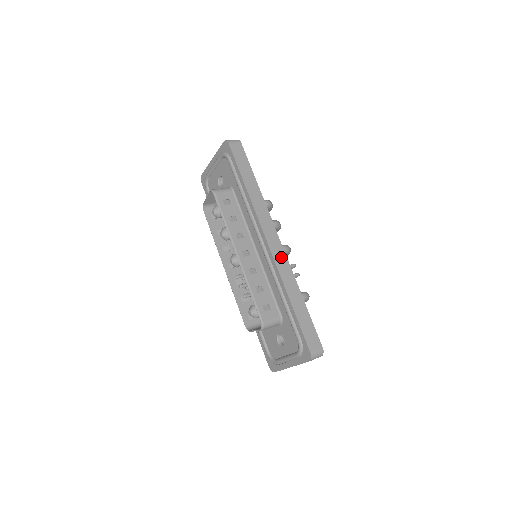
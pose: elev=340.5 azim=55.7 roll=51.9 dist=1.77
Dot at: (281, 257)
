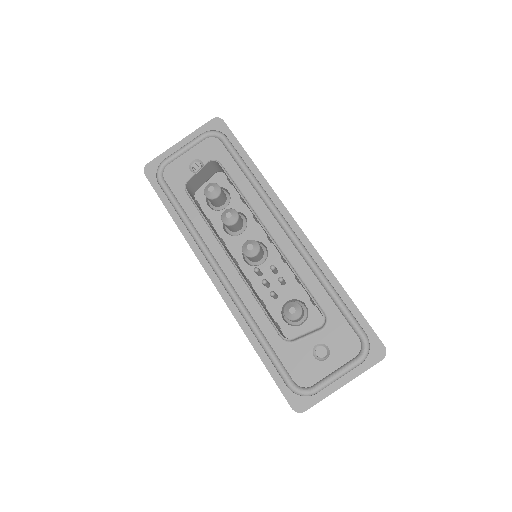
Dot at: occluded
